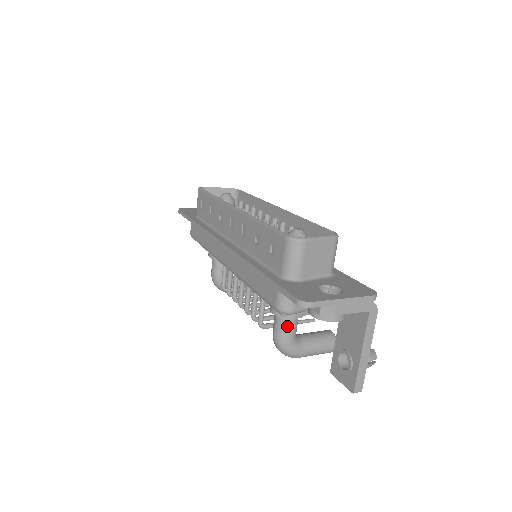
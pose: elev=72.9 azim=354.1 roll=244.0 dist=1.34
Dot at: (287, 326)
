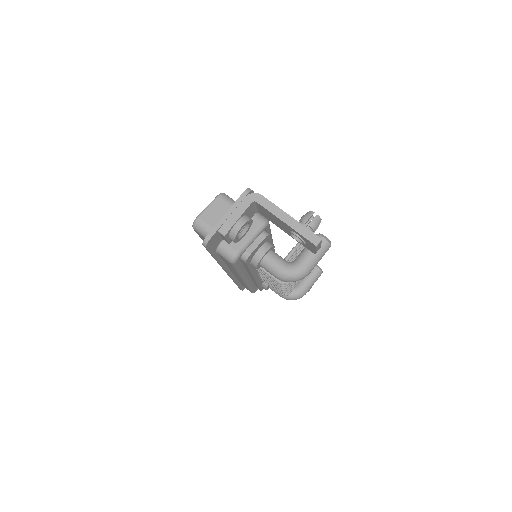
Dot at: (269, 264)
